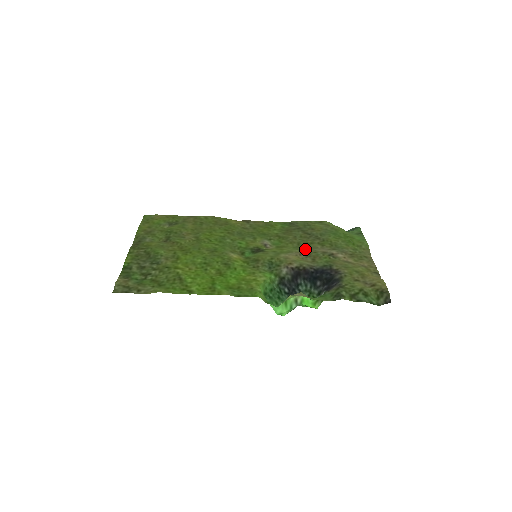
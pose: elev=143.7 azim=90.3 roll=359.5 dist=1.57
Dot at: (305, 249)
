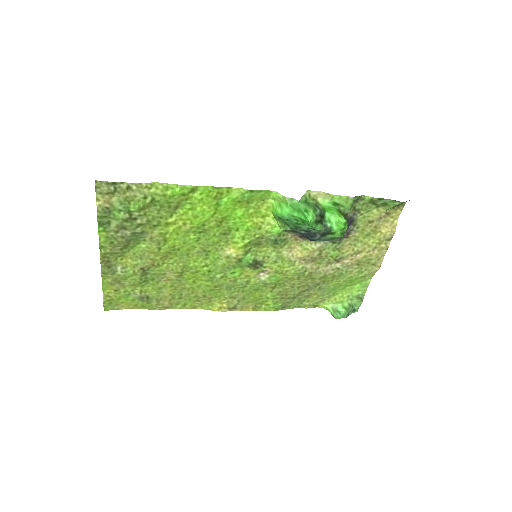
Dot at: (308, 271)
